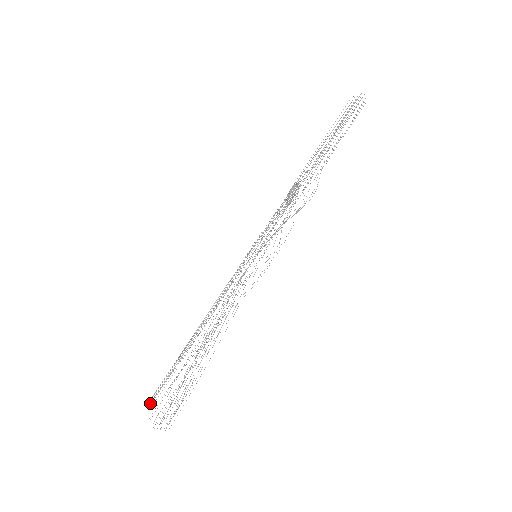
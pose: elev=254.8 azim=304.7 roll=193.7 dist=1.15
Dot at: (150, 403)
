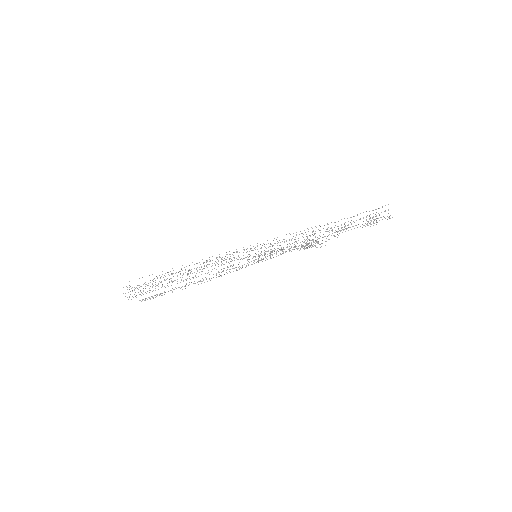
Dot at: occluded
